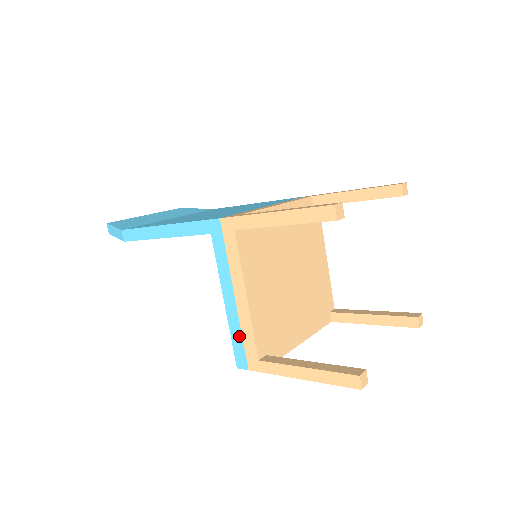
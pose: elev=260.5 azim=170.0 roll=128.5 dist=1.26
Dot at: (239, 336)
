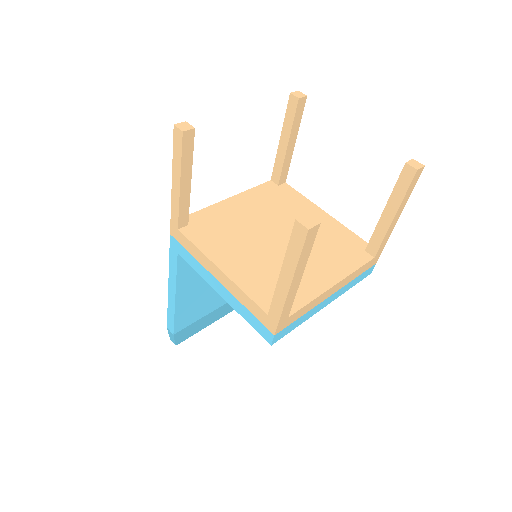
Dot at: (246, 311)
